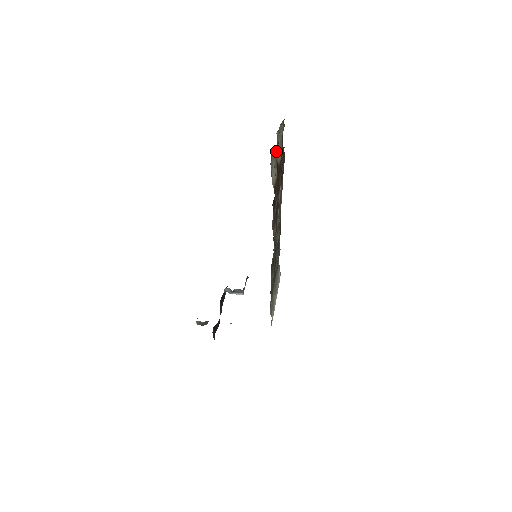
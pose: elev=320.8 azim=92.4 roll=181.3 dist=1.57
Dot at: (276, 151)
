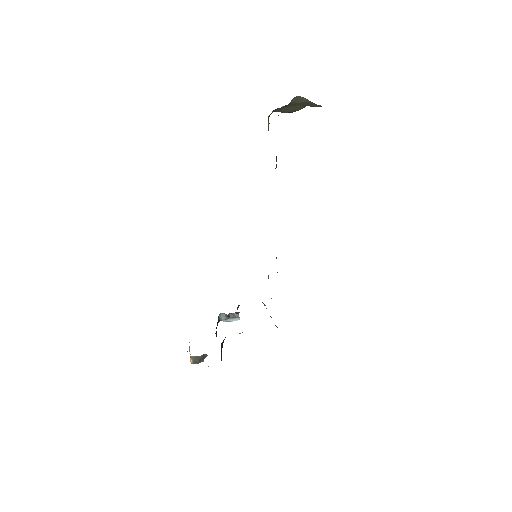
Dot at: occluded
